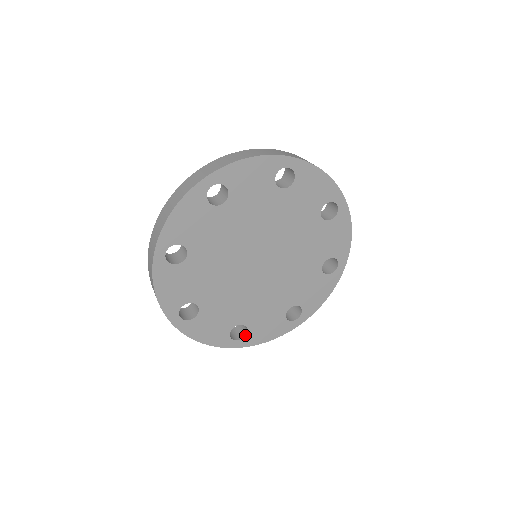
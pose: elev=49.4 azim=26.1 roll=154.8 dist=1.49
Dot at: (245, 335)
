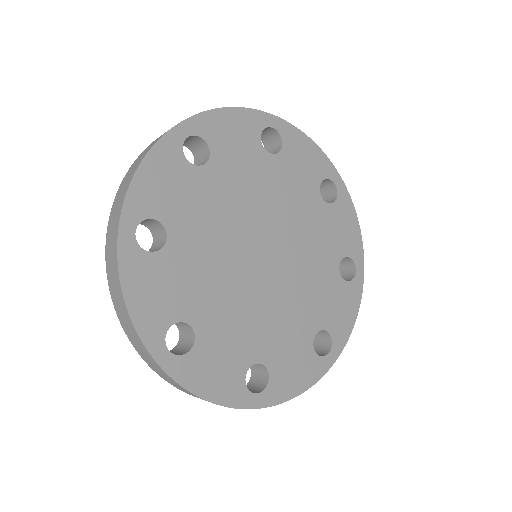
Dot at: (267, 383)
